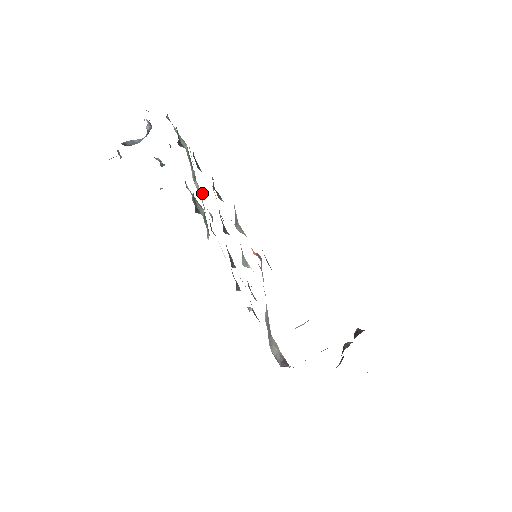
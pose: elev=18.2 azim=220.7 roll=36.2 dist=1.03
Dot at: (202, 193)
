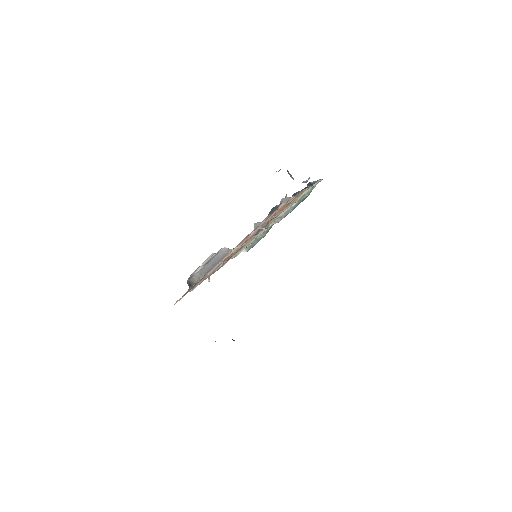
Dot at: (280, 219)
